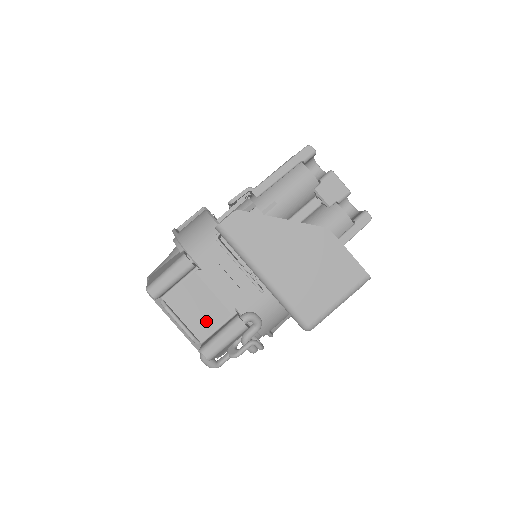
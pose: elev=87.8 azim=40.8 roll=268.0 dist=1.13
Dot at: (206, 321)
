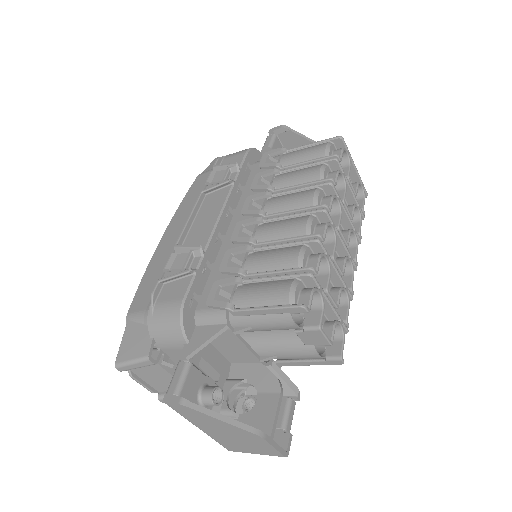
Dot at: (165, 386)
